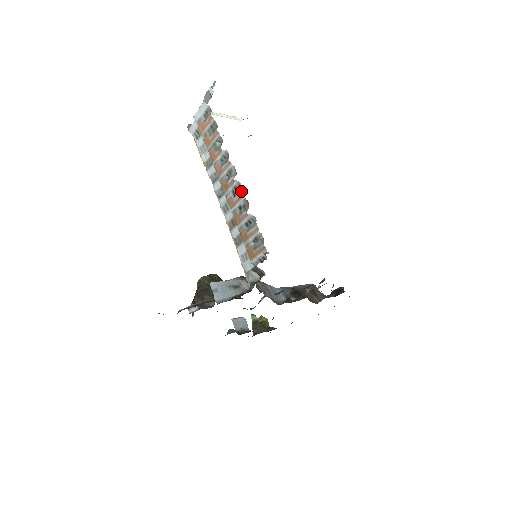
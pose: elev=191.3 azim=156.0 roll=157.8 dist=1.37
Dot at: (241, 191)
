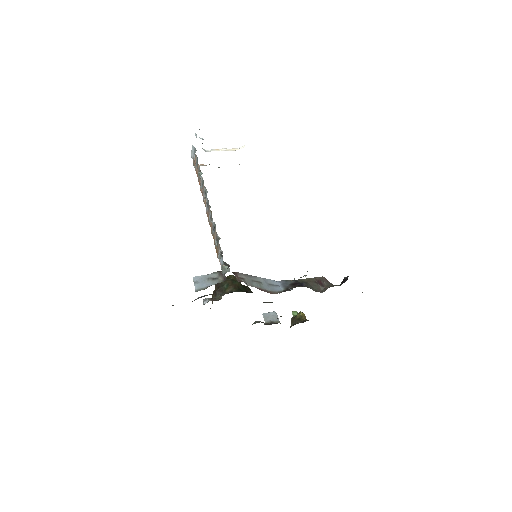
Dot at: (209, 205)
